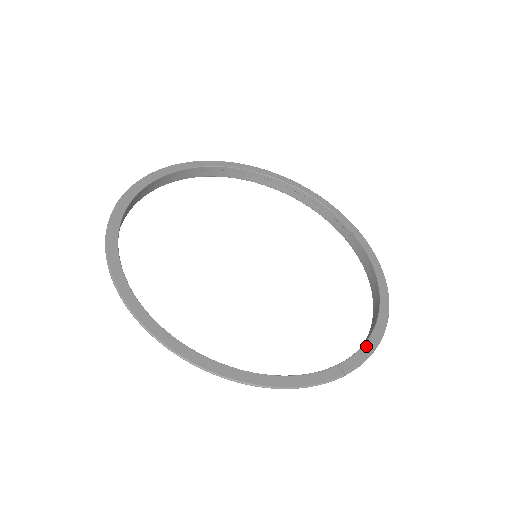
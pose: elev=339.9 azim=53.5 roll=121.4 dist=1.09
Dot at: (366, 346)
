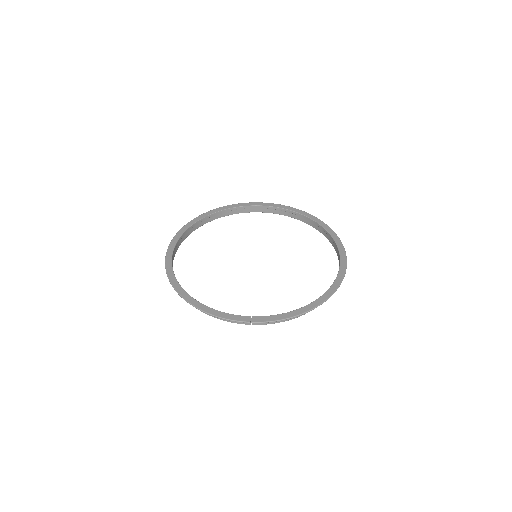
Dot at: (280, 315)
